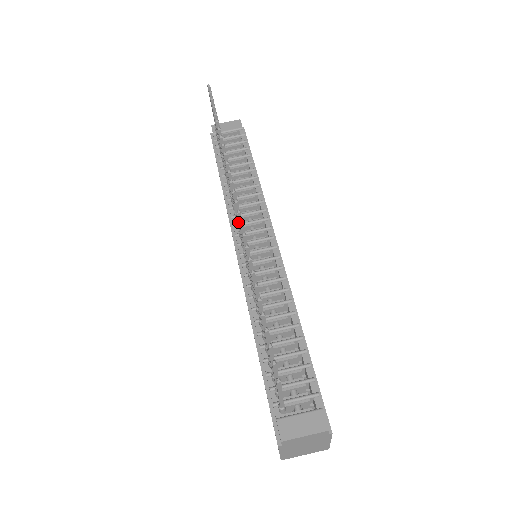
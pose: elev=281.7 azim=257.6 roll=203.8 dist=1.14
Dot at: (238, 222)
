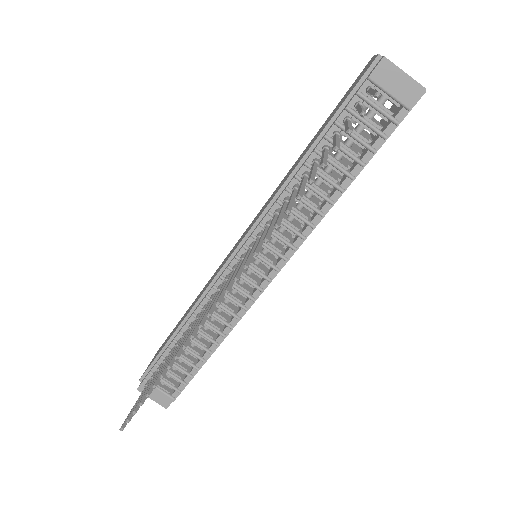
Dot at: (223, 288)
